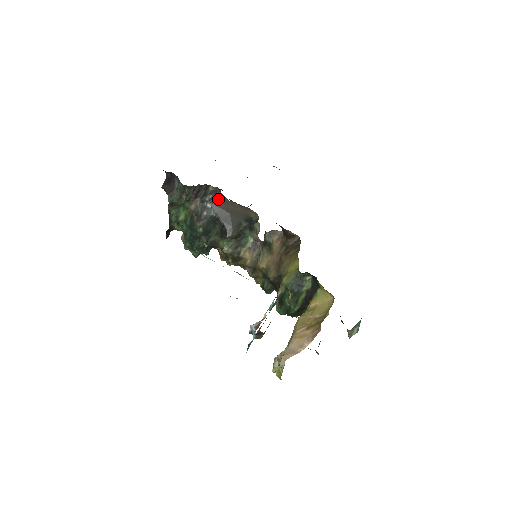
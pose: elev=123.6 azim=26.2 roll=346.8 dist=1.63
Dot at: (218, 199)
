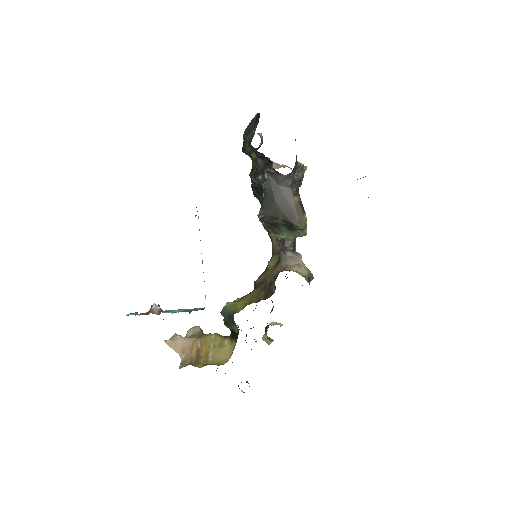
Dot at: (278, 179)
